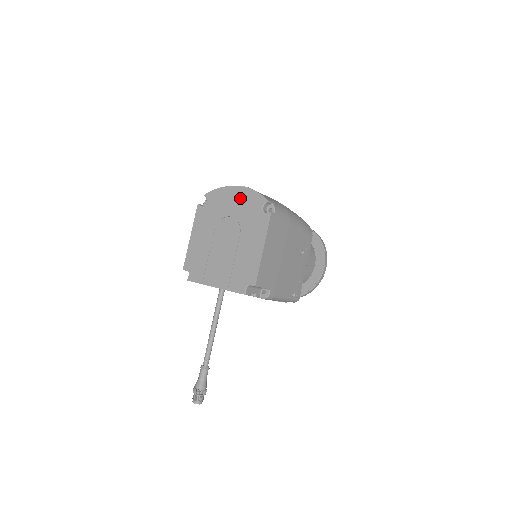
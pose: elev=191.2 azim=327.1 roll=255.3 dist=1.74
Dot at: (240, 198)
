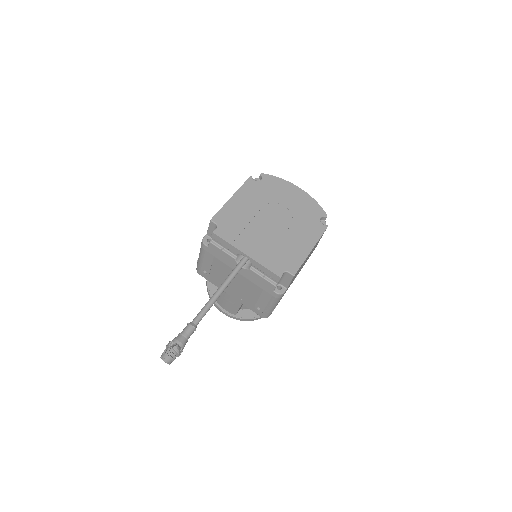
Dot at: (300, 198)
